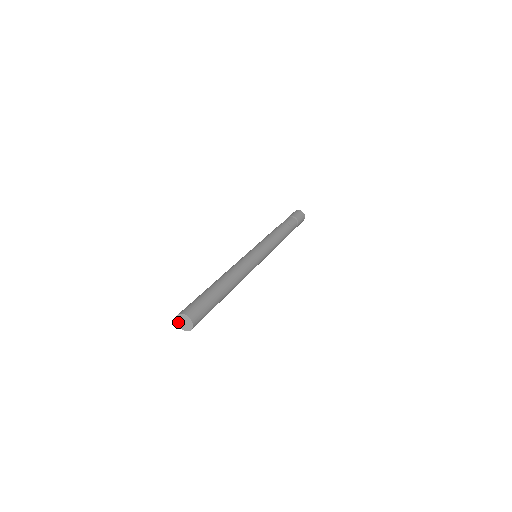
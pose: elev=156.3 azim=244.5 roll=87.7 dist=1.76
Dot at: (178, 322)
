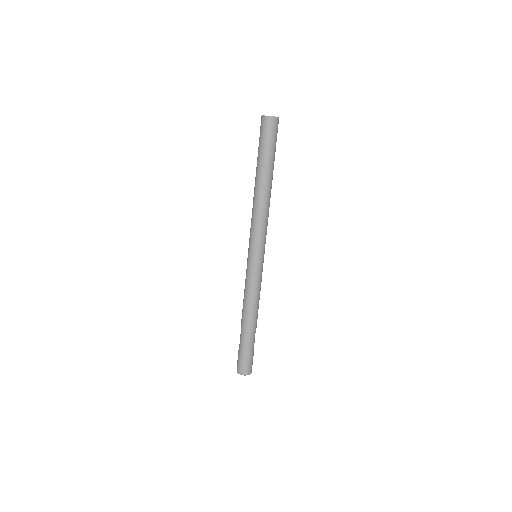
Dot at: (264, 116)
